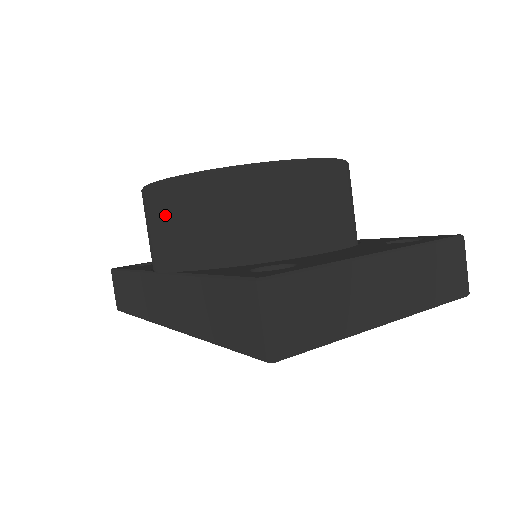
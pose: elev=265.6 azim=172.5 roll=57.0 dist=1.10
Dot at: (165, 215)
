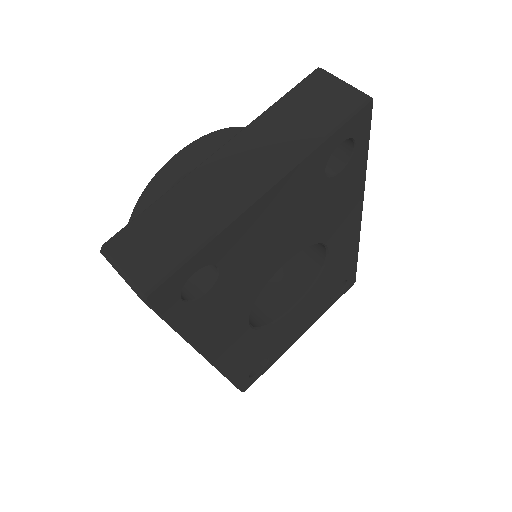
Dot at: occluded
